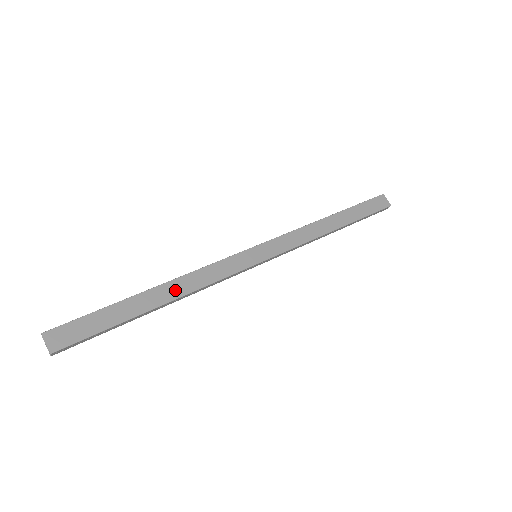
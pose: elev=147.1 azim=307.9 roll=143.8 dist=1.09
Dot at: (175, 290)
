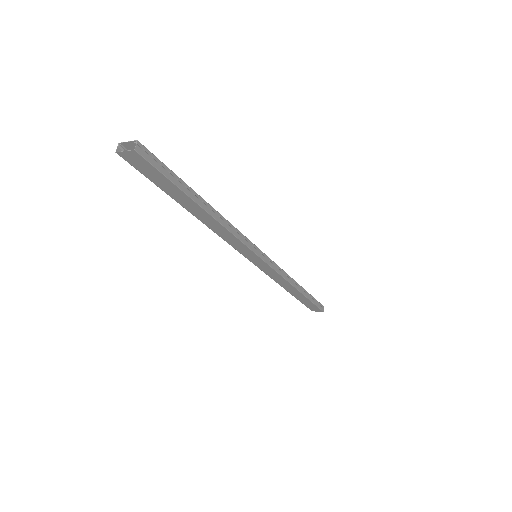
Dot at: occluded
